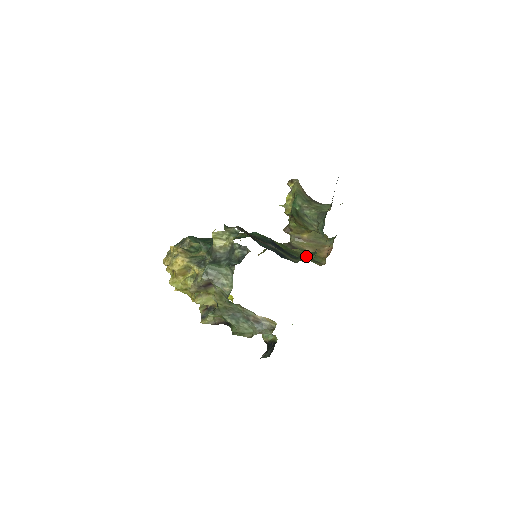
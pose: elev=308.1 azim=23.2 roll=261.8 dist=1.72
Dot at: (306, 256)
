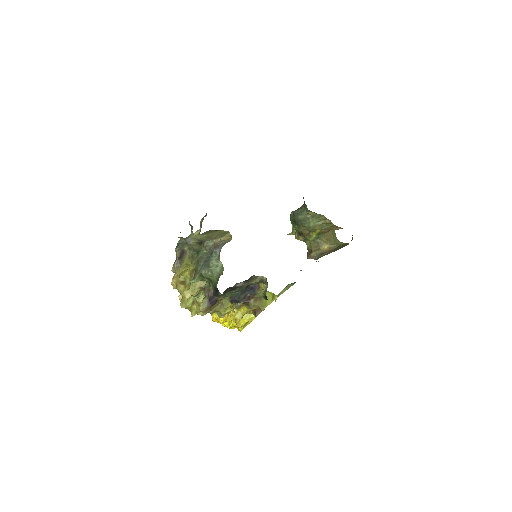
Dot at: occluded
